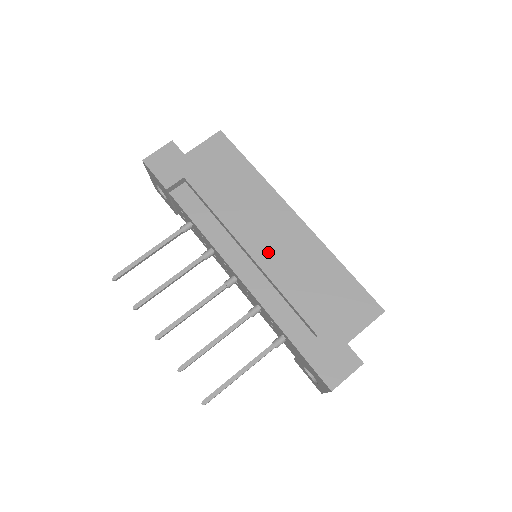
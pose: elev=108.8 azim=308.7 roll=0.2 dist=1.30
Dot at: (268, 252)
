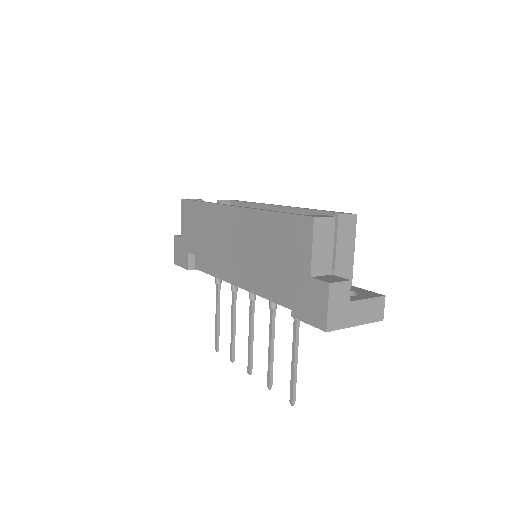
Dot at: (237, 255)
